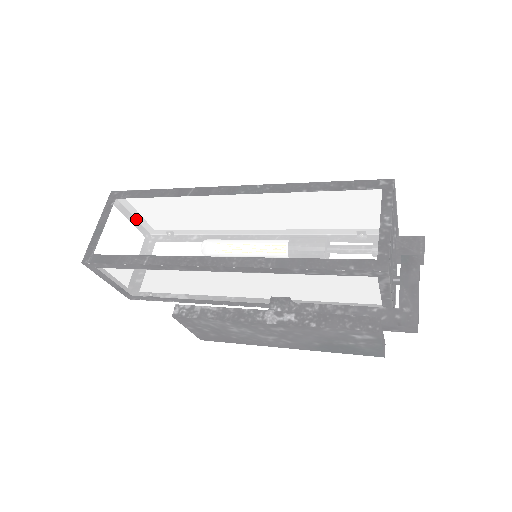
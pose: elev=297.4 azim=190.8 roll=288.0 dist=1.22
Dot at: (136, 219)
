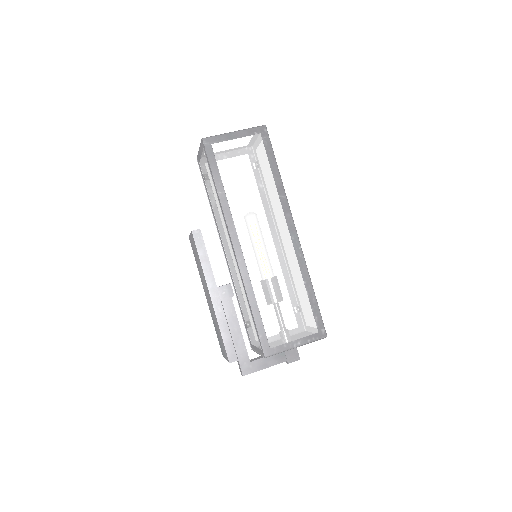
Dot at: (249, 163)
